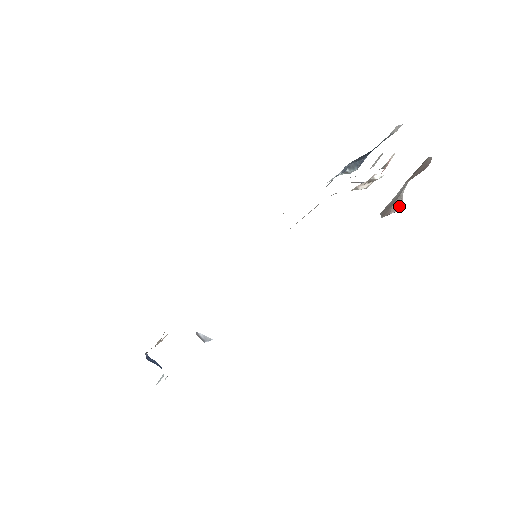
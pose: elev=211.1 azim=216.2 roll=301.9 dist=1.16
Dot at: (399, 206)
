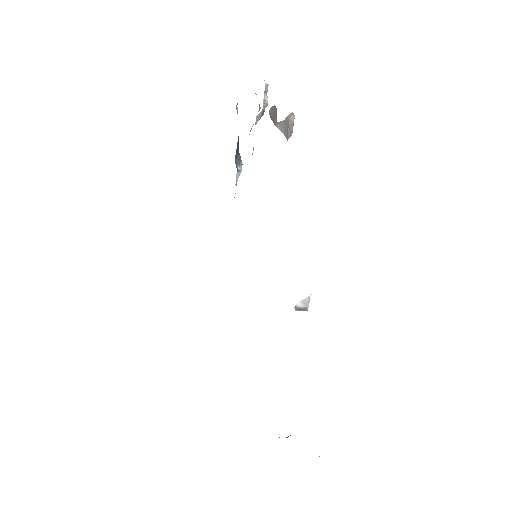
Dot at: (292, 113)
